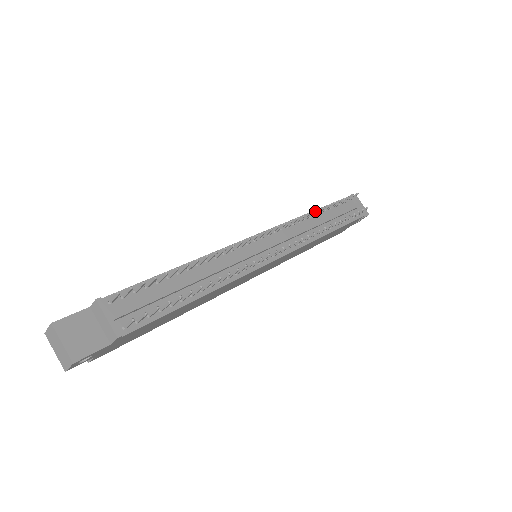
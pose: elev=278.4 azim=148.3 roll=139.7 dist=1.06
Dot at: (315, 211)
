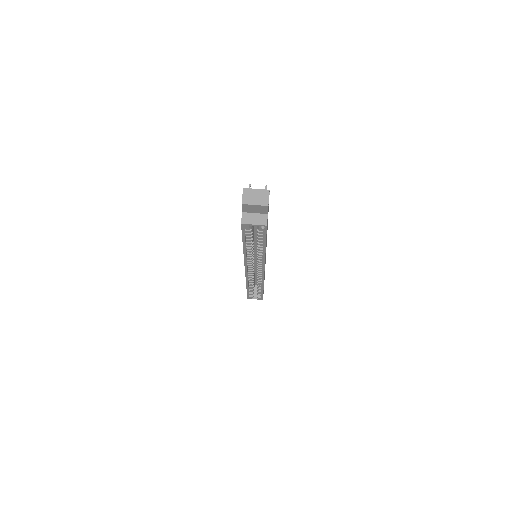
Dot at: occluded
